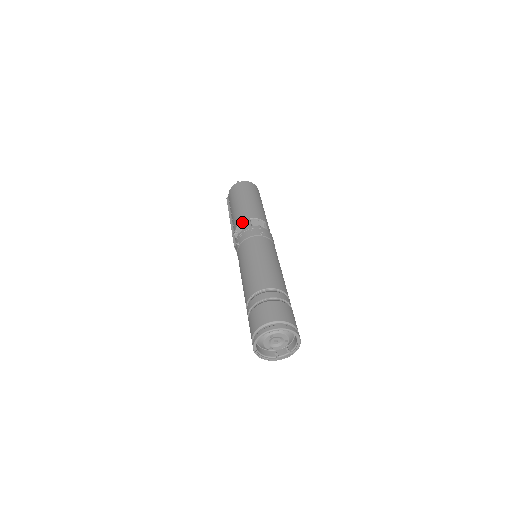
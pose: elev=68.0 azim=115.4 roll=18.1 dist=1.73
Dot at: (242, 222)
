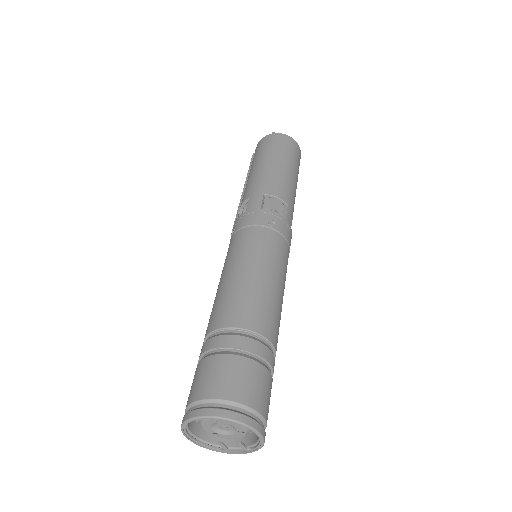
Dot at: (251, 197)
